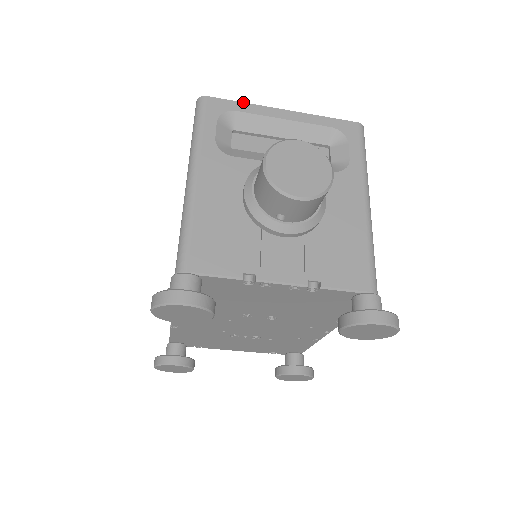
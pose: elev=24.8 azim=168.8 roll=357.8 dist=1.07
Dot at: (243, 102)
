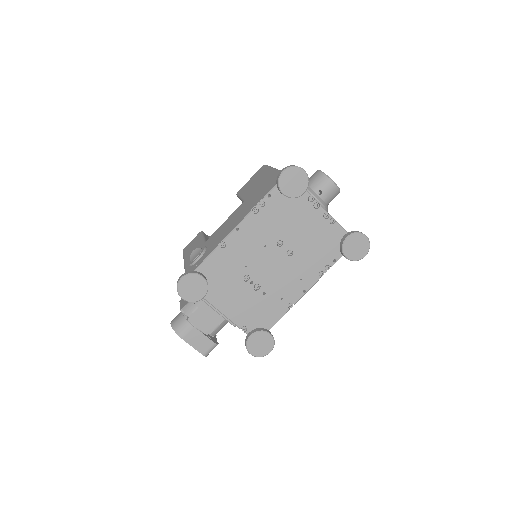
Dot at: occluded
